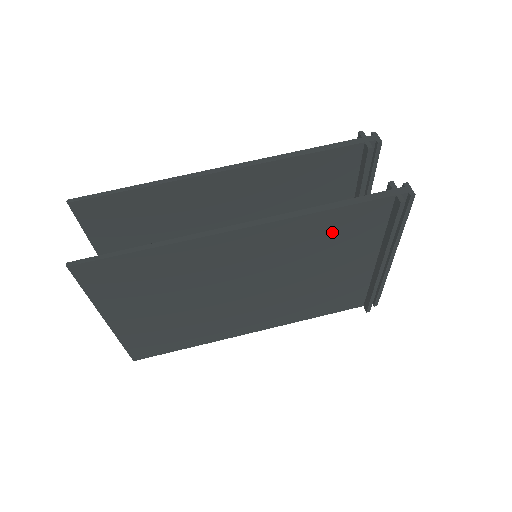
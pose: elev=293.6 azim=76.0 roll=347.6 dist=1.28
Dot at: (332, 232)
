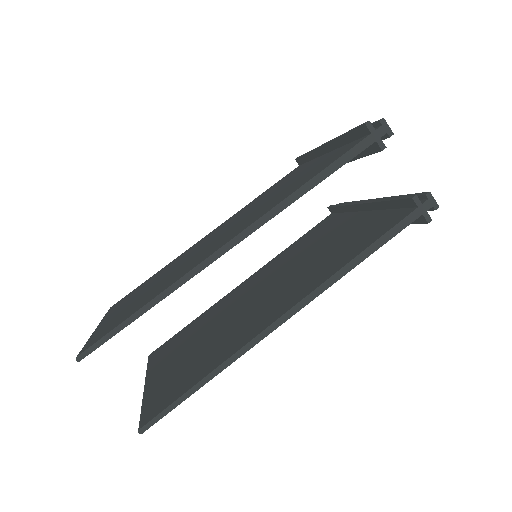
Dot at: occluded
